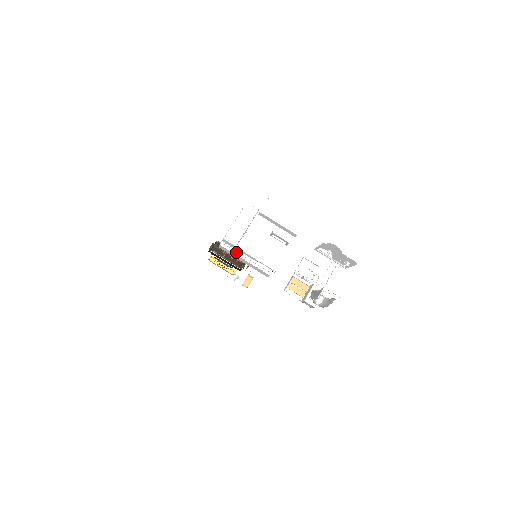
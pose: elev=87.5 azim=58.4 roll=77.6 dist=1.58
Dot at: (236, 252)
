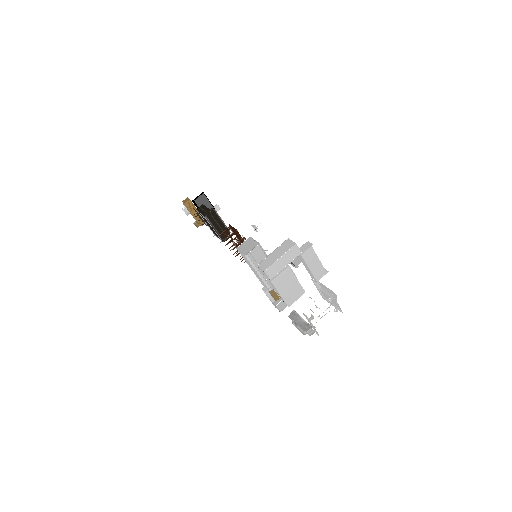
Dot at: (254, 265)
